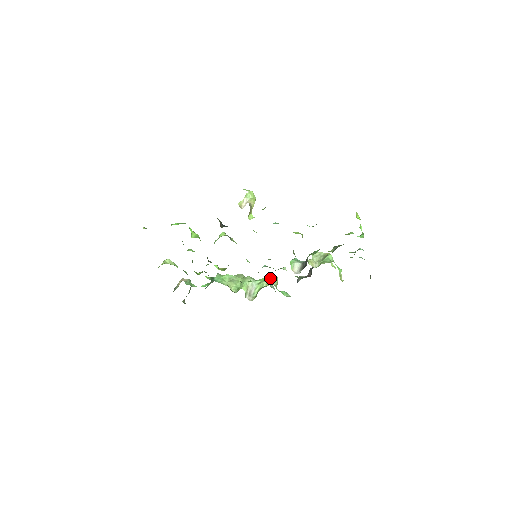
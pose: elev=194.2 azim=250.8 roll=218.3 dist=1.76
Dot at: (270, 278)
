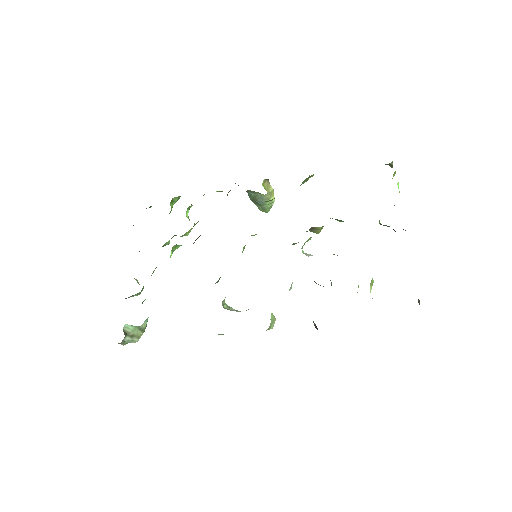
Dot at: occluded
